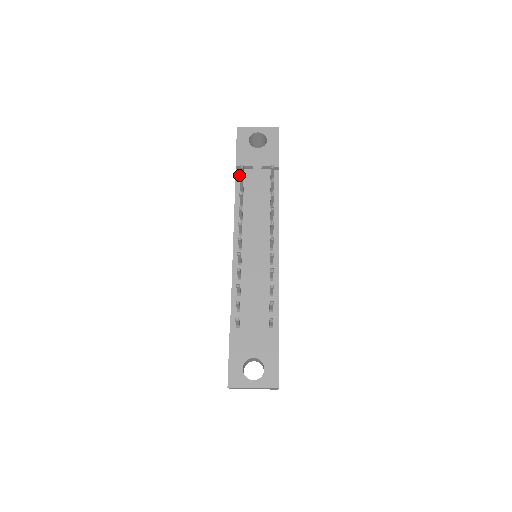
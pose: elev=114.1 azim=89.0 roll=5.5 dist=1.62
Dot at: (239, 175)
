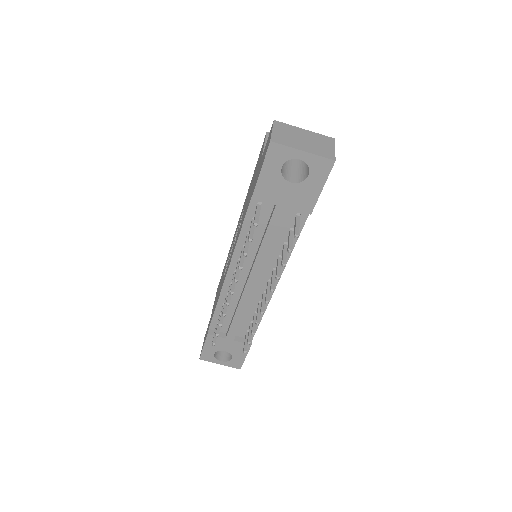
Dot at: (255, 202)
